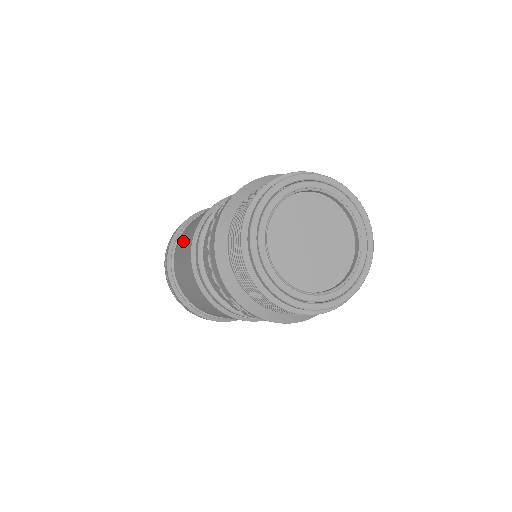
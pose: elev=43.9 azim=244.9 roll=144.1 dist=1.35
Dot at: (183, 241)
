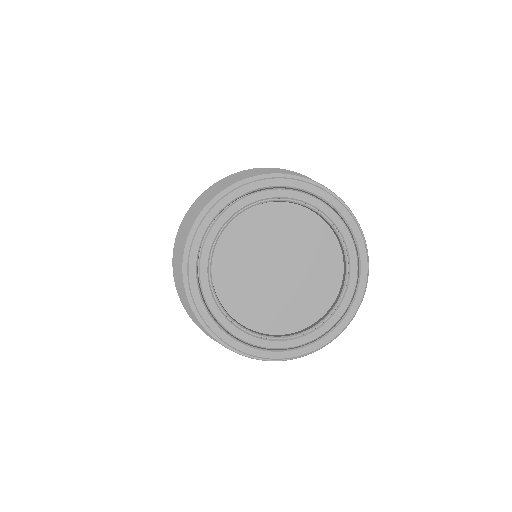
Dot at: occluded
